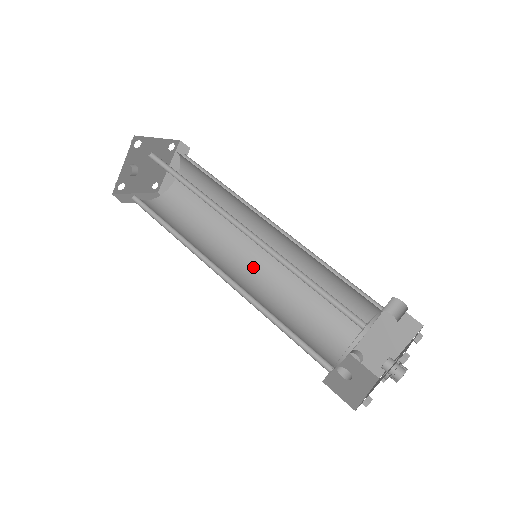
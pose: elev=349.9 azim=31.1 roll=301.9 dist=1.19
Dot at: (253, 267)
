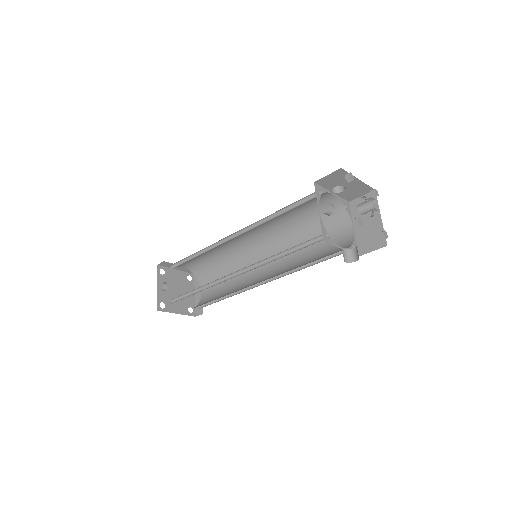
Dot at: (266, 278)
